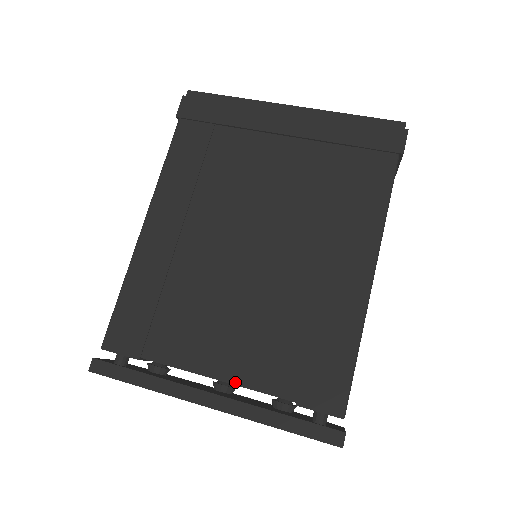
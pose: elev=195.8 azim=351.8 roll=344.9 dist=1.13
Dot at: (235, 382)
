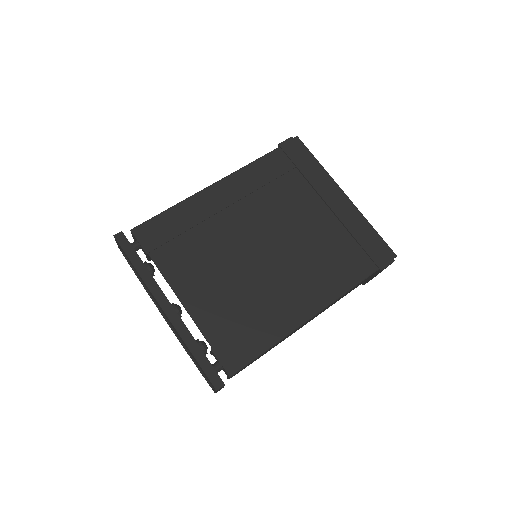
Dot at: (189, 310)
